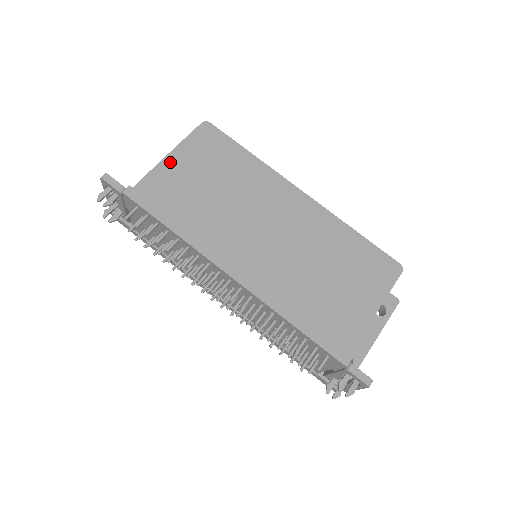
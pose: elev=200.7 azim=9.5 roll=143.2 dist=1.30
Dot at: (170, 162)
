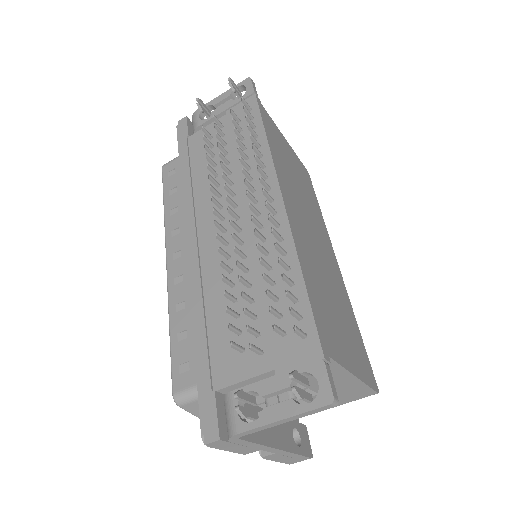
Dot at: (284, 140)
